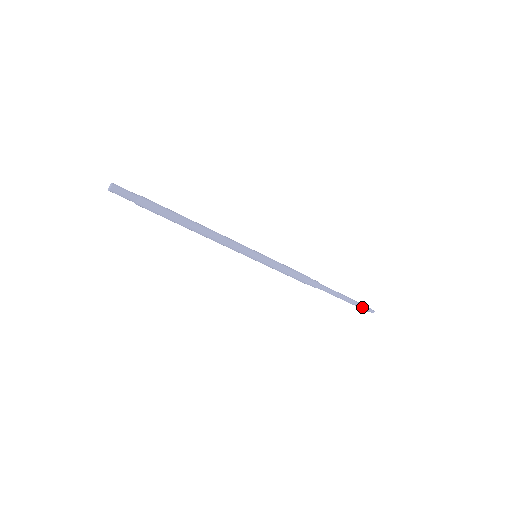
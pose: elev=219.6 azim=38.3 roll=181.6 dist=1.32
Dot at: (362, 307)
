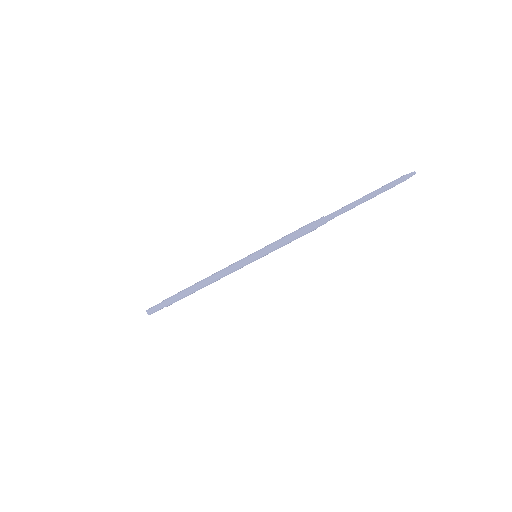
Dot at: (393, 186)
